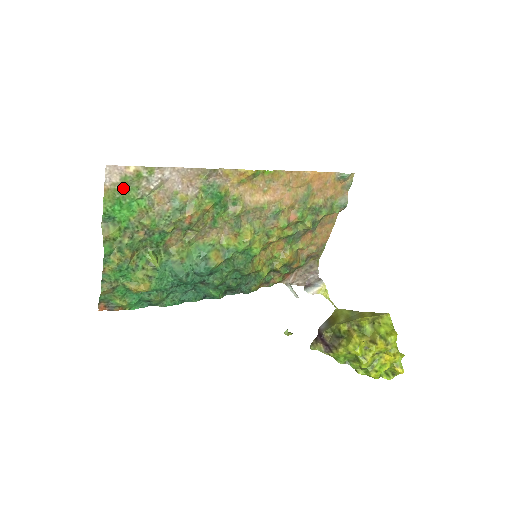
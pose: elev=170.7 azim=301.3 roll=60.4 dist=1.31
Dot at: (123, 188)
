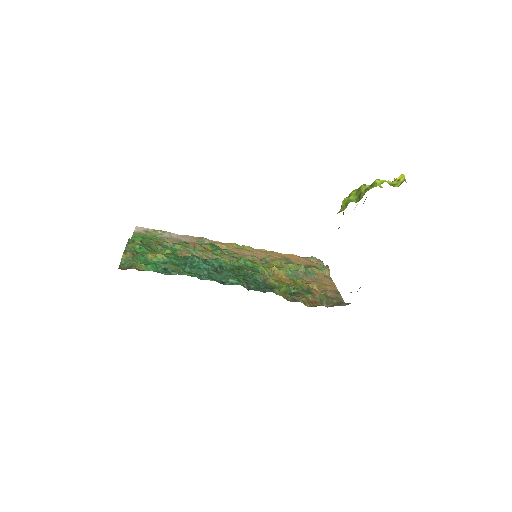
Dot at: (146, 235)
